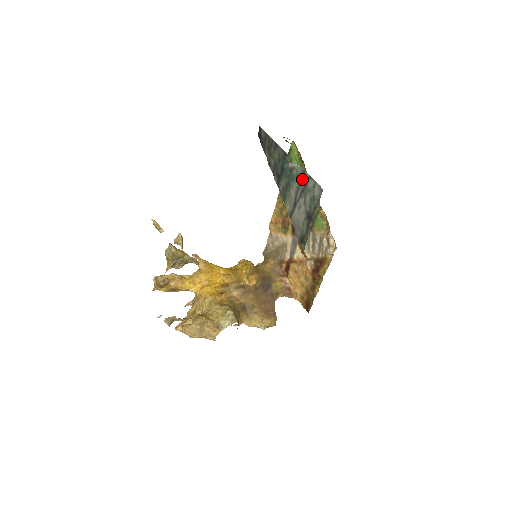
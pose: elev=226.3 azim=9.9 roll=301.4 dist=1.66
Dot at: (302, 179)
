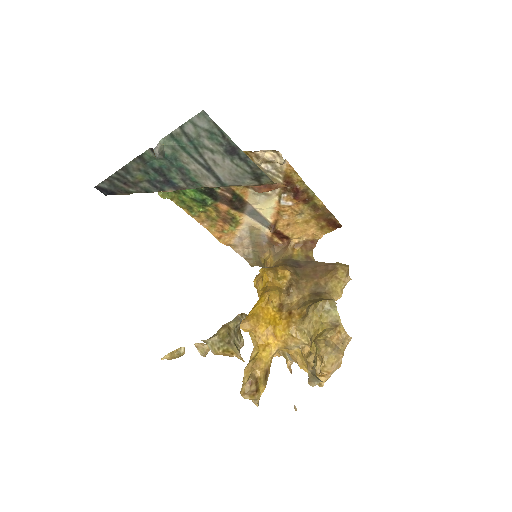
Dot at: (180, 142)
